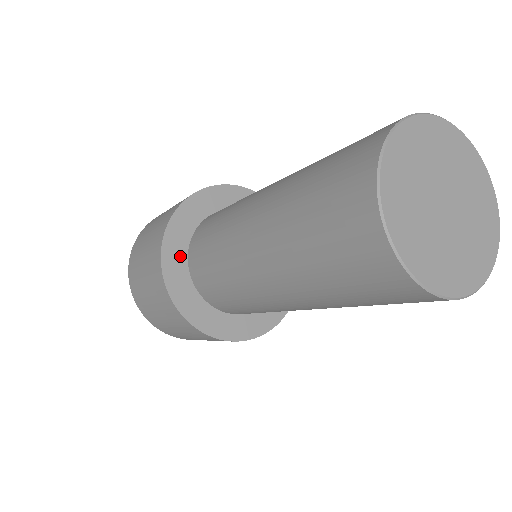
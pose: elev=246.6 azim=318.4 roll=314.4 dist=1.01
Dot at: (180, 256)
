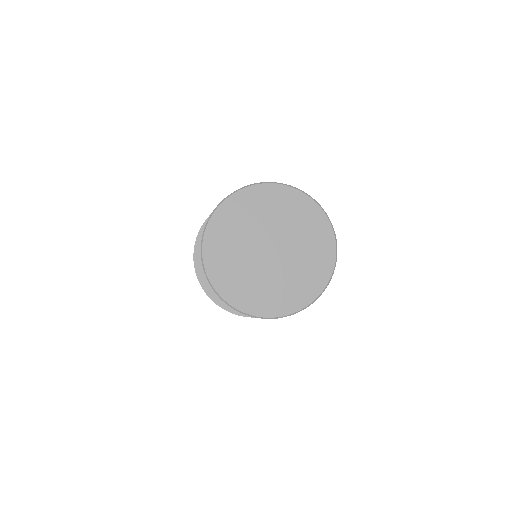
Dot at: occluded
